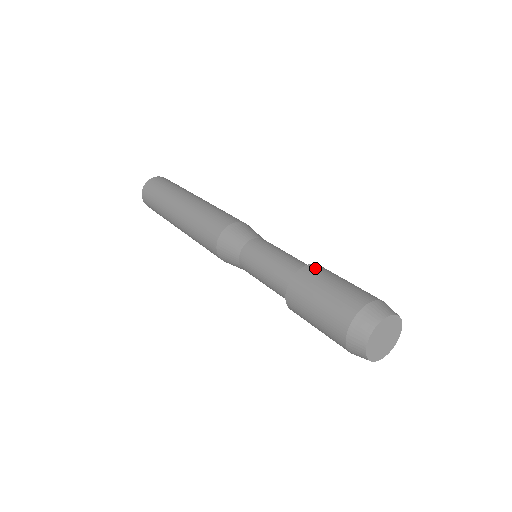
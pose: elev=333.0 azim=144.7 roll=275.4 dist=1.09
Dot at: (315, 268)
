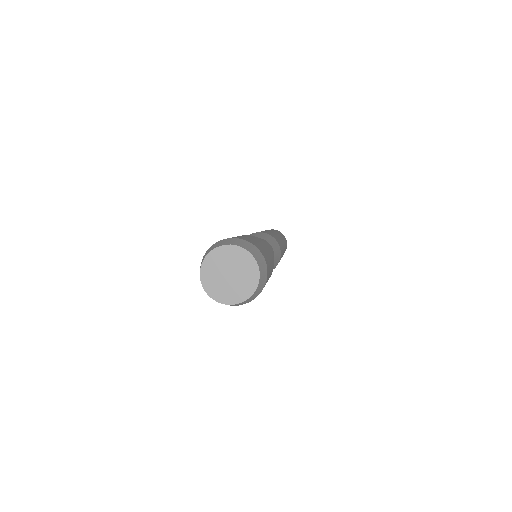
Dot at: (267, 245)
